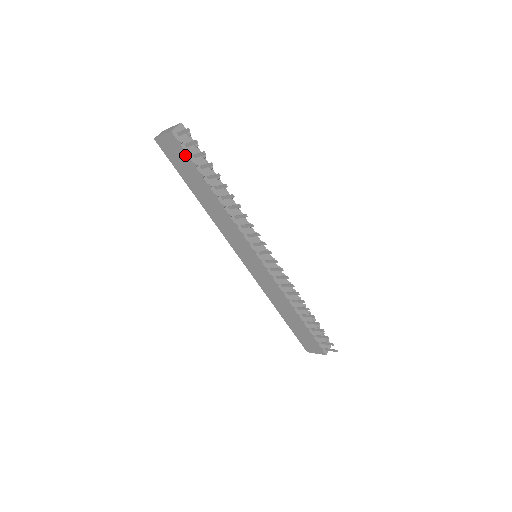
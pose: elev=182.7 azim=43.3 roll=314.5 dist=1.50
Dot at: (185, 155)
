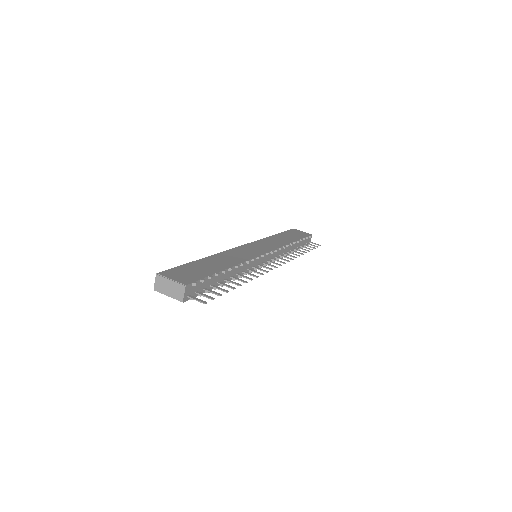
Dot at: (196, 294)
